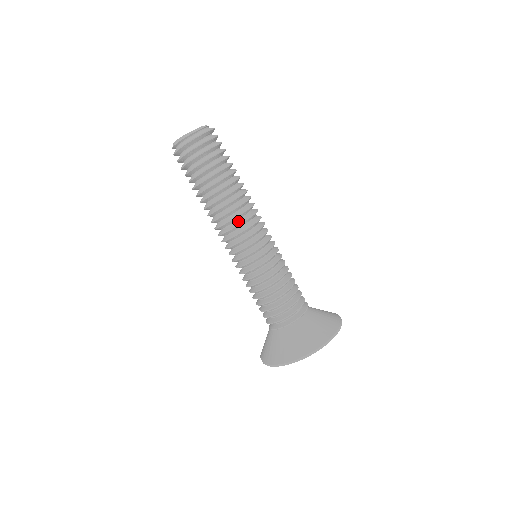
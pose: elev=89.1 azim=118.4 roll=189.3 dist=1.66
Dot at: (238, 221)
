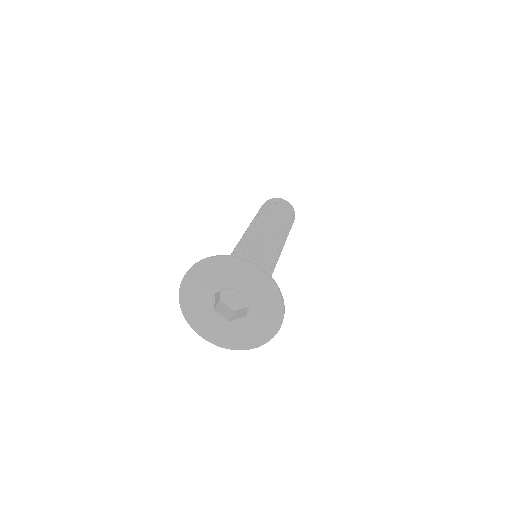
Dot at: occluded
